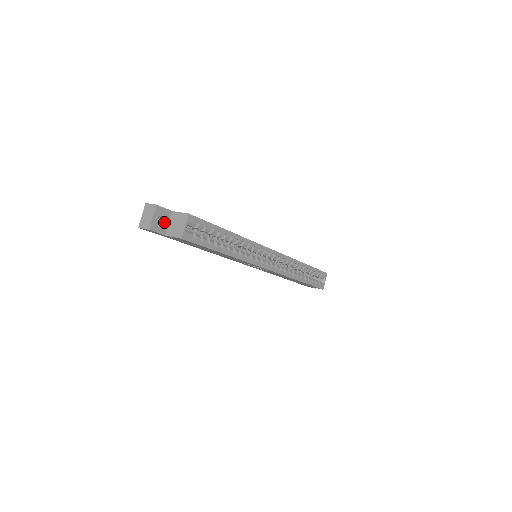
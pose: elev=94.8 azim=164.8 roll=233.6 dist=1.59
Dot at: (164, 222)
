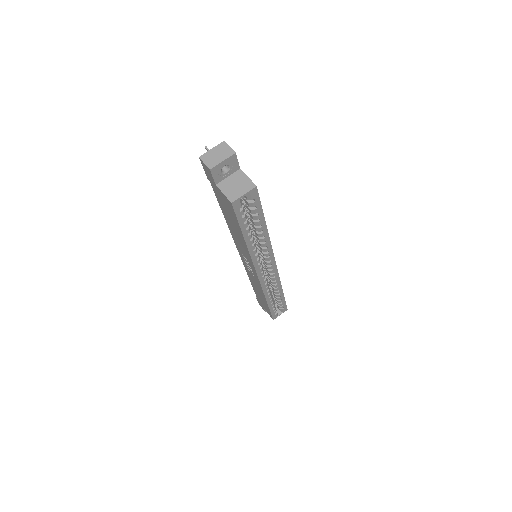
Dot at: (226, 172)
